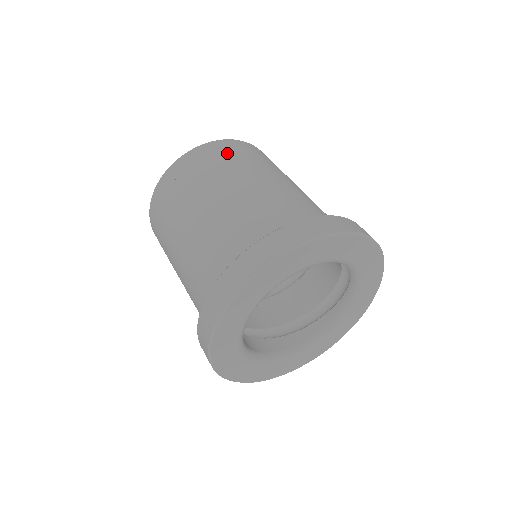
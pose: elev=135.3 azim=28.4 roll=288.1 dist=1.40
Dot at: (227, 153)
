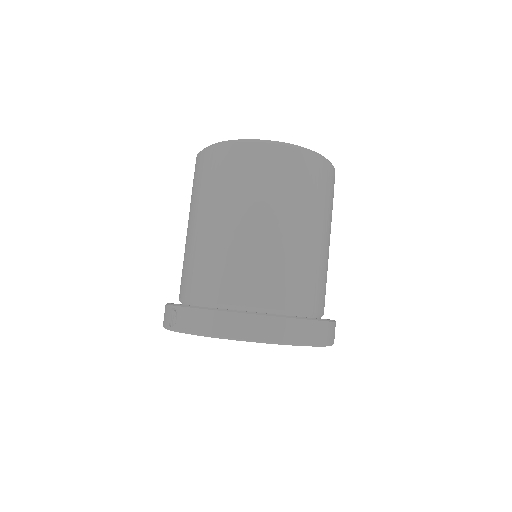
Dot at: (328, 188)
